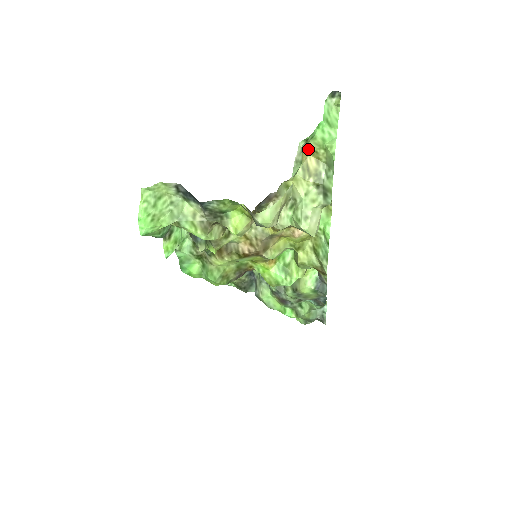
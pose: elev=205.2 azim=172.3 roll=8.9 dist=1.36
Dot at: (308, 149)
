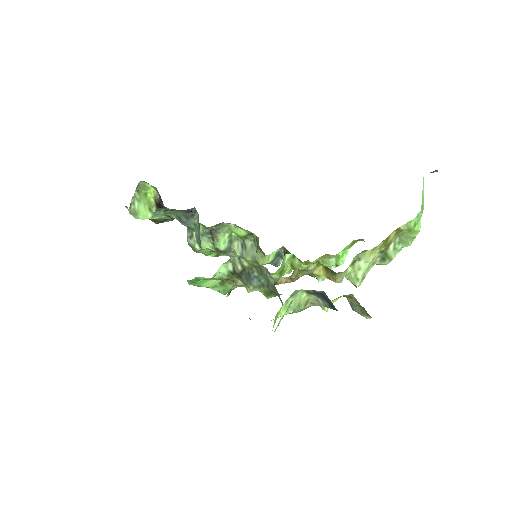
Dot at: (399, 228)
